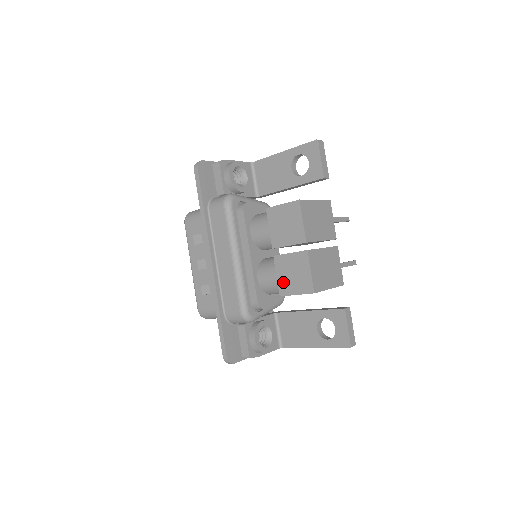
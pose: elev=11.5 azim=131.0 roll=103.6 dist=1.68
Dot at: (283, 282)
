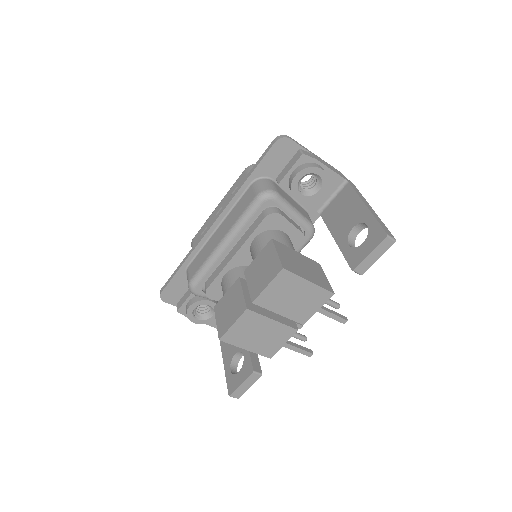
Dot at: (223, 302)
